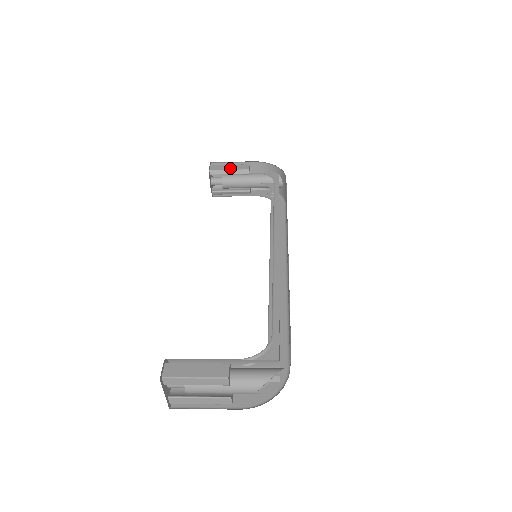
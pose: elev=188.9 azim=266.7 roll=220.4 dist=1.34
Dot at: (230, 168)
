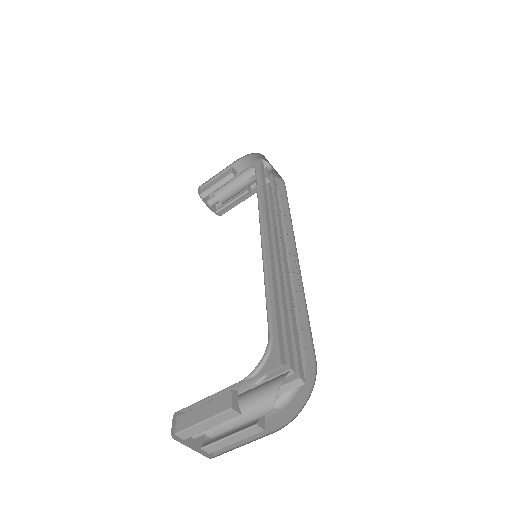
Dot at: (216, 182)
